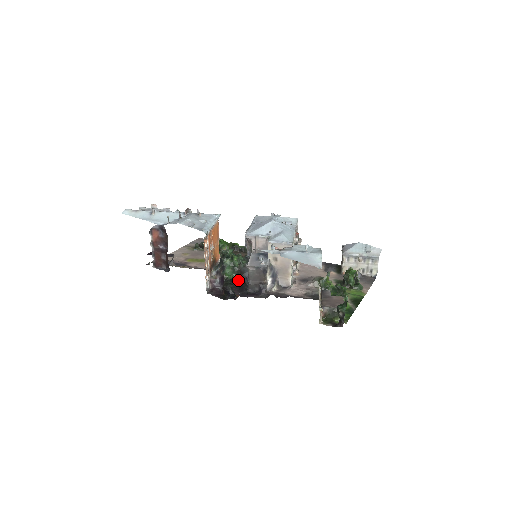
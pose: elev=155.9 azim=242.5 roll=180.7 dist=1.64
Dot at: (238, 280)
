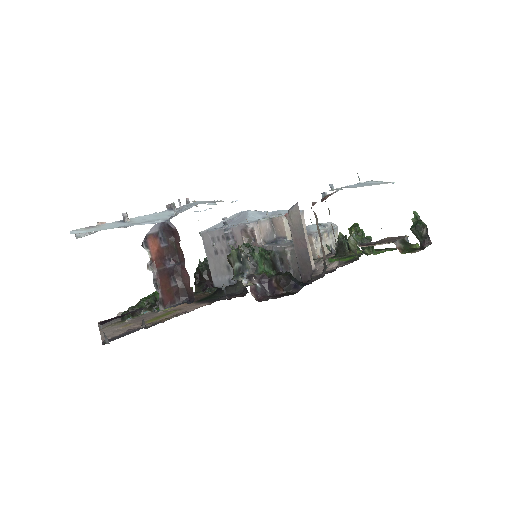
Dot at: occluded
